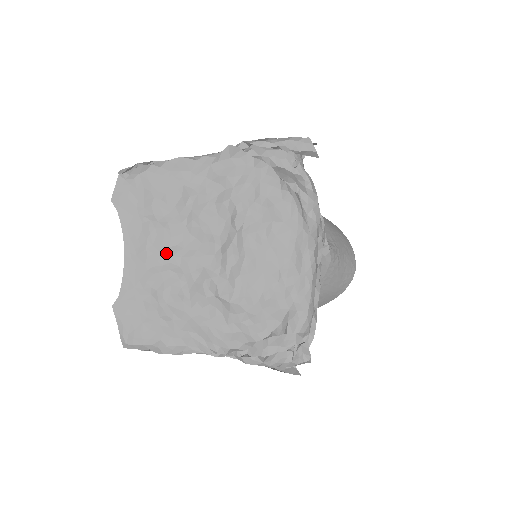
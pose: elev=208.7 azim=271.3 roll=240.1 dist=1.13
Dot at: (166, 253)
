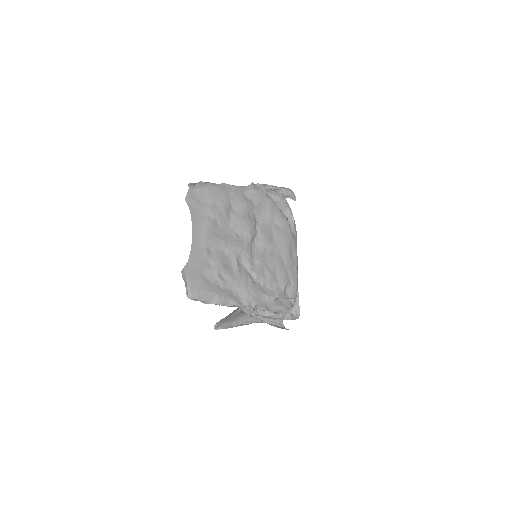
Dot at: (219, 238)
